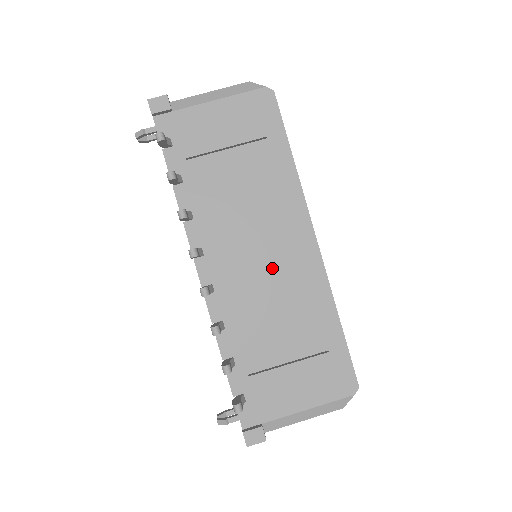
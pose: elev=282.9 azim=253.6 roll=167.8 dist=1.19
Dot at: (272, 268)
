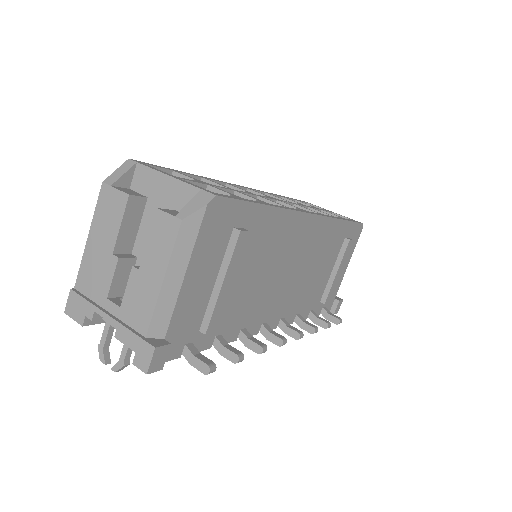
Dot at: (301, 264)
